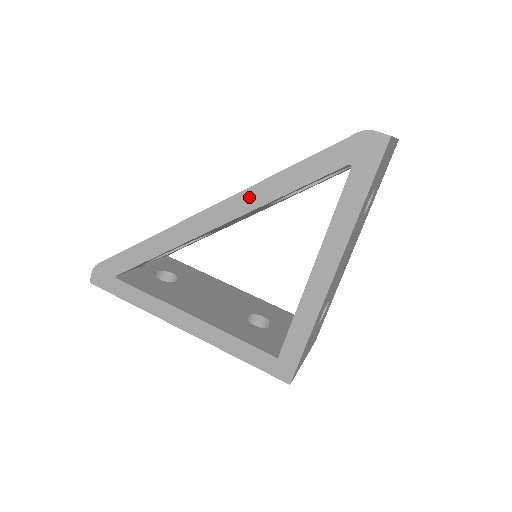
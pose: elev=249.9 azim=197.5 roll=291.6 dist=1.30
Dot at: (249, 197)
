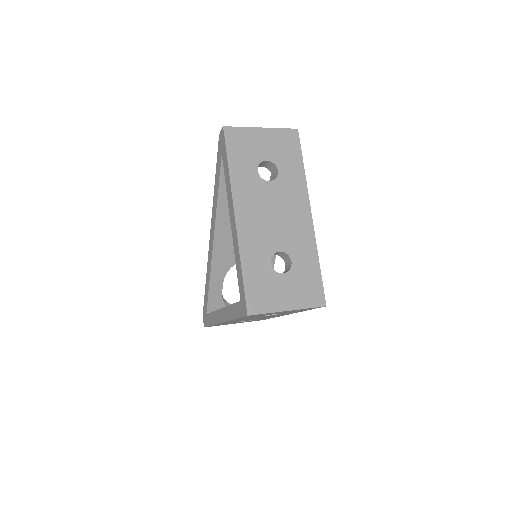
Dot at: (213, 214)
